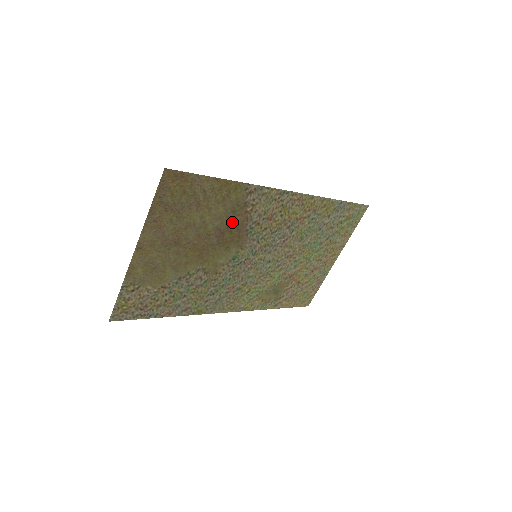
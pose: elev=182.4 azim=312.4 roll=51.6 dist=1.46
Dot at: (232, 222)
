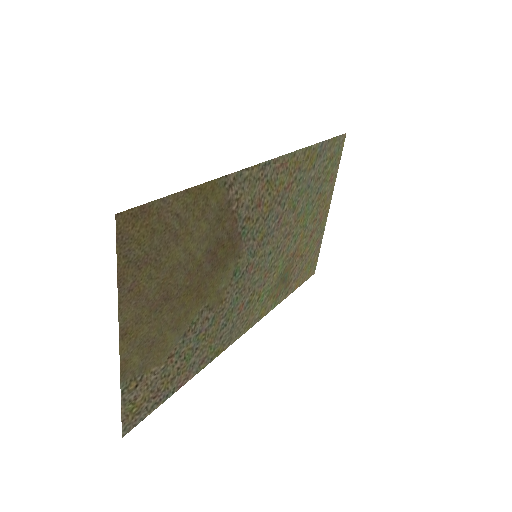
Dot at: (221, 234)
